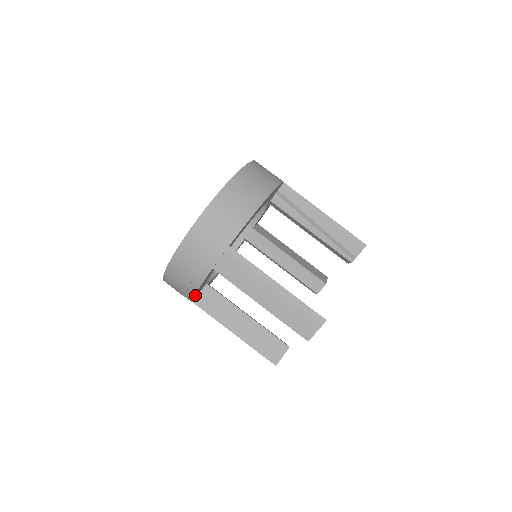
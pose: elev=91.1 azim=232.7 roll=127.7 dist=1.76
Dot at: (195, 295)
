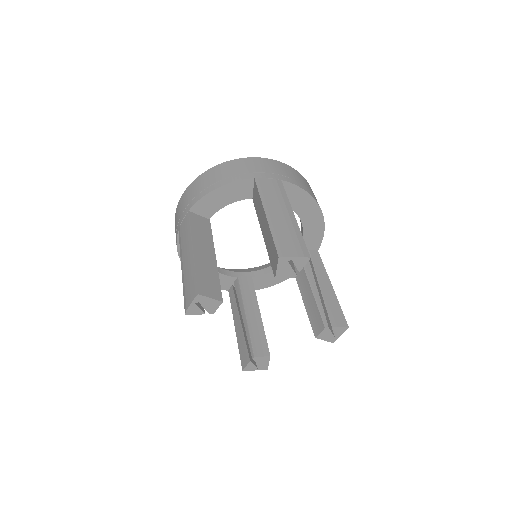
Dot at: (206, 198)
